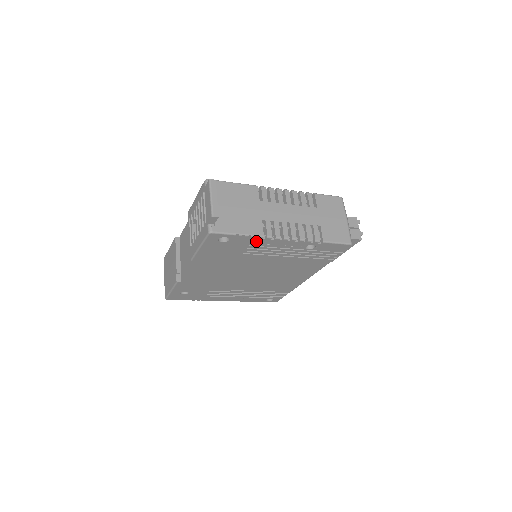
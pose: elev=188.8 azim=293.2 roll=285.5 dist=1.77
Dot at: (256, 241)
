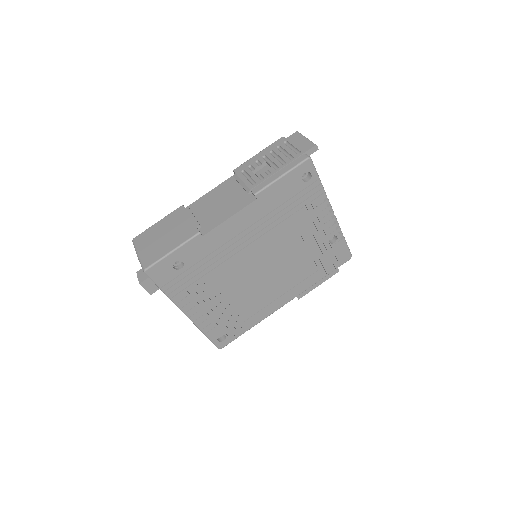
Dot at: (318, 199)
